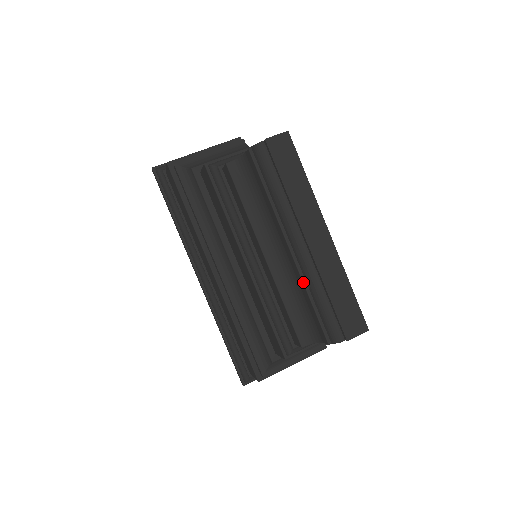
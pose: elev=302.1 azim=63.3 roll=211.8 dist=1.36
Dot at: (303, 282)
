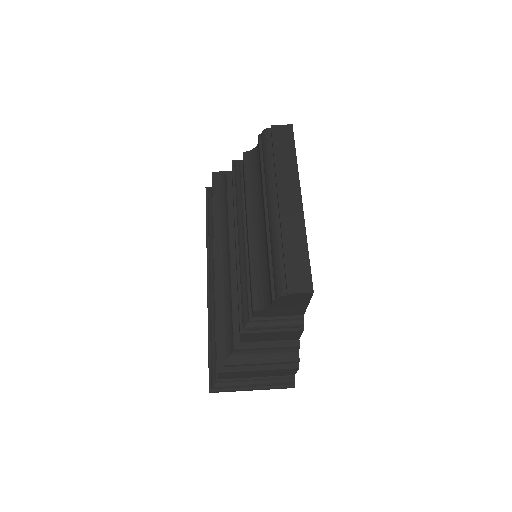
Dot at: (267, 239)
